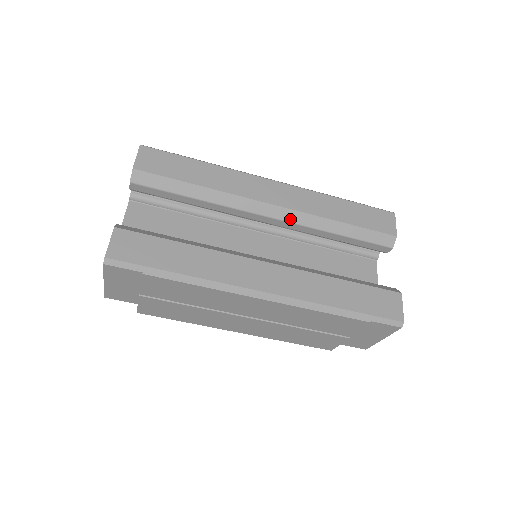
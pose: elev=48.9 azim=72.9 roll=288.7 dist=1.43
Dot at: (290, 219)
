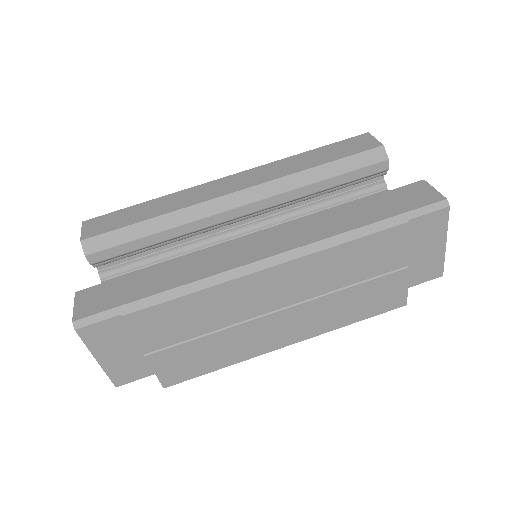
Dot at: (262, 195)
